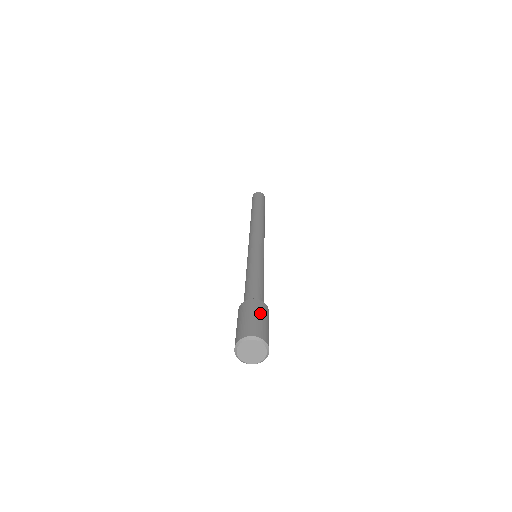
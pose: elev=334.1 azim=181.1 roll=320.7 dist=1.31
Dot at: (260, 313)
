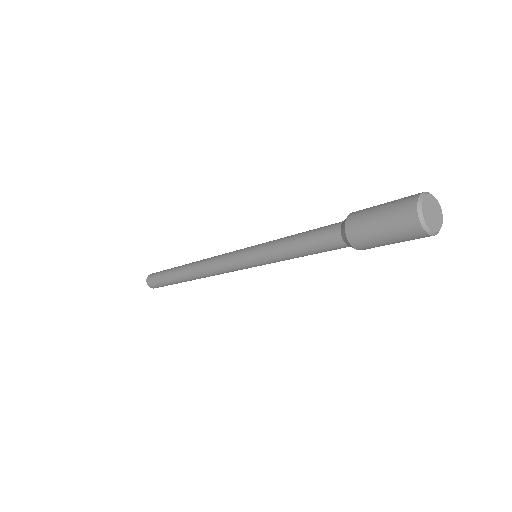
Dot at: occluded
